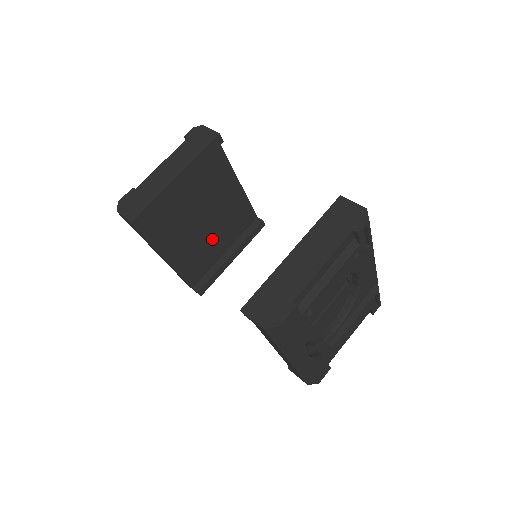
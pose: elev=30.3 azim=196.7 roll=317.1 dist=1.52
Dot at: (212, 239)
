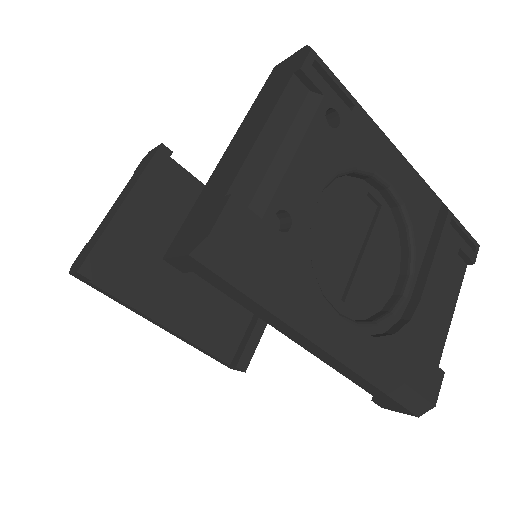
Dot at: occluded
